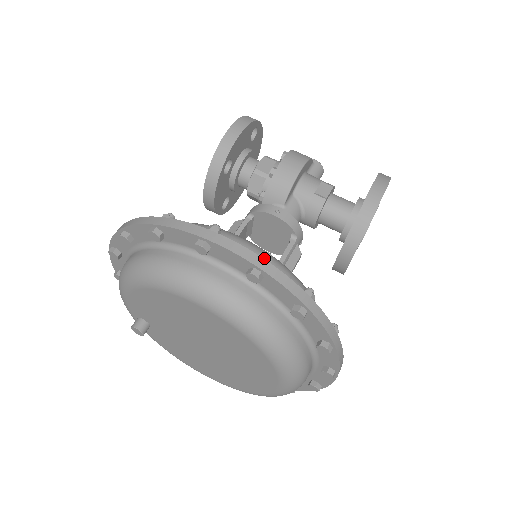
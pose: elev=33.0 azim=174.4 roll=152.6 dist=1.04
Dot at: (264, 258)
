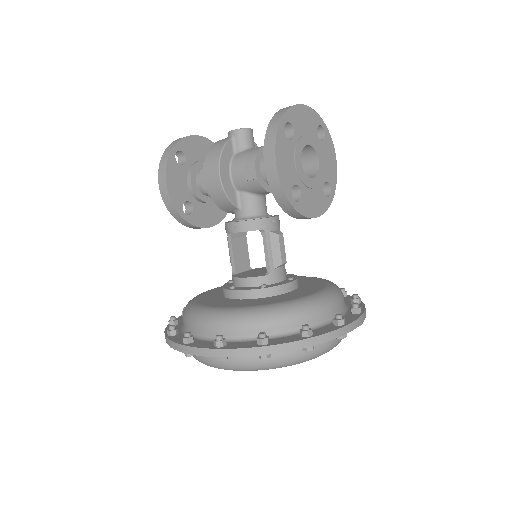
Dot at: (216, 346)
